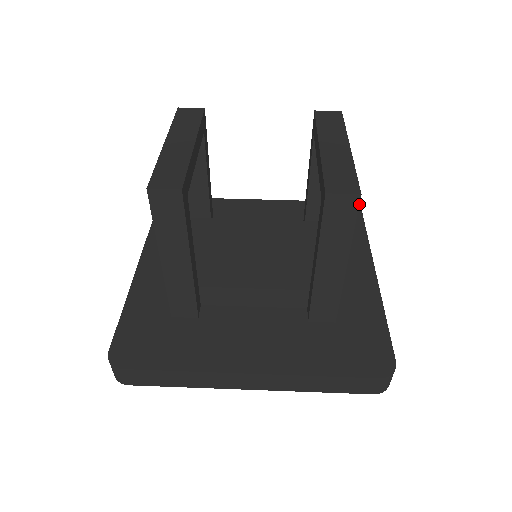
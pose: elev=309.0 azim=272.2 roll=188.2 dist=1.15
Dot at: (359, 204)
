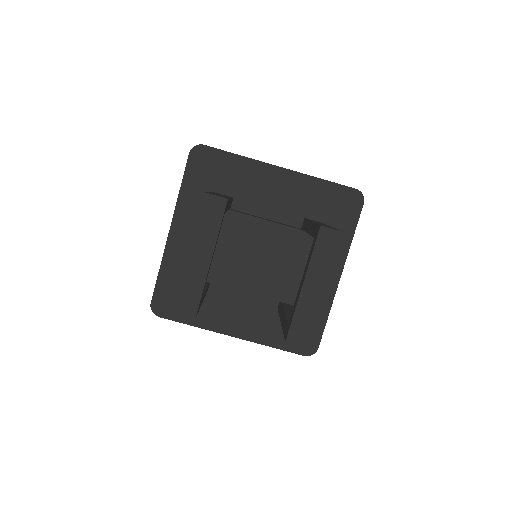
Dot at: occluded
